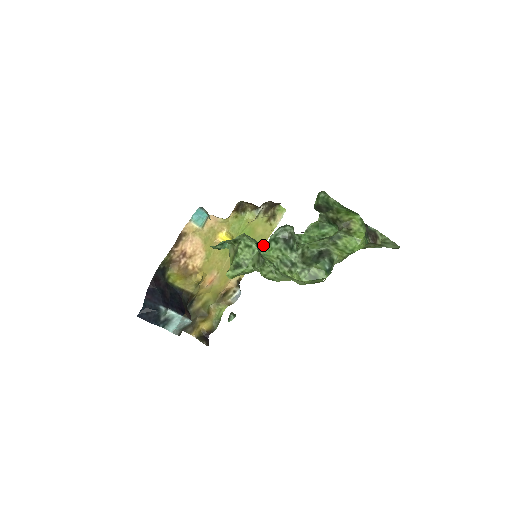
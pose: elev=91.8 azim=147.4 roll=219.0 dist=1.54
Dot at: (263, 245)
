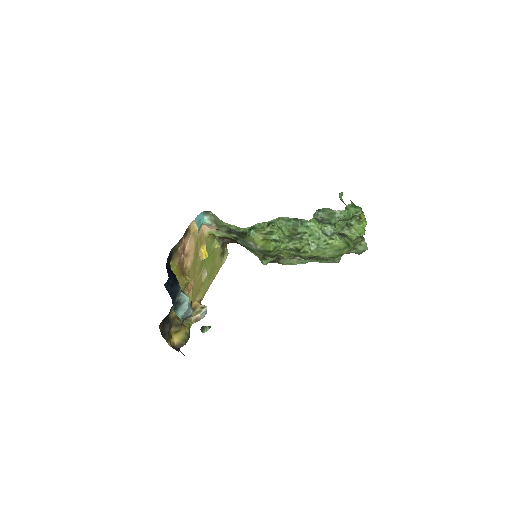
Dot at: (215, 276)
